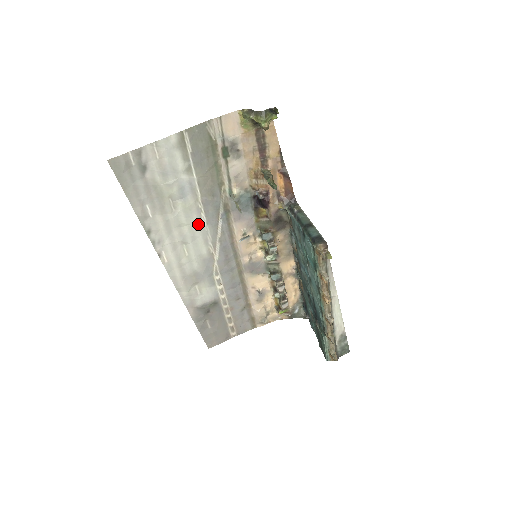
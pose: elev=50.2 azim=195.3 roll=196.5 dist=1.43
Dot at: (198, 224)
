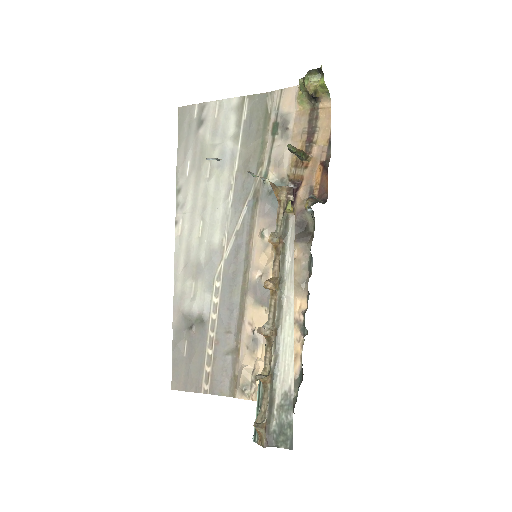
Dot at: (223, 202)
